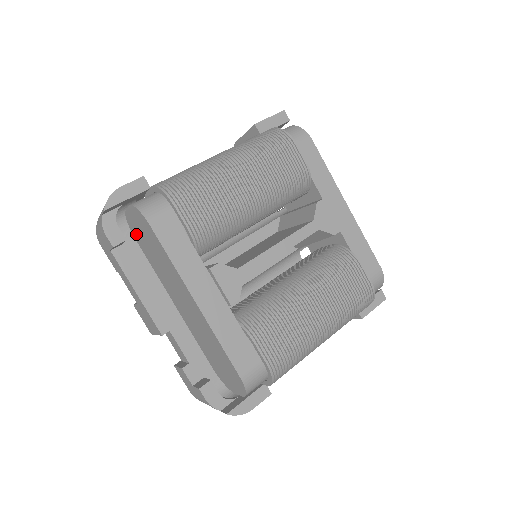
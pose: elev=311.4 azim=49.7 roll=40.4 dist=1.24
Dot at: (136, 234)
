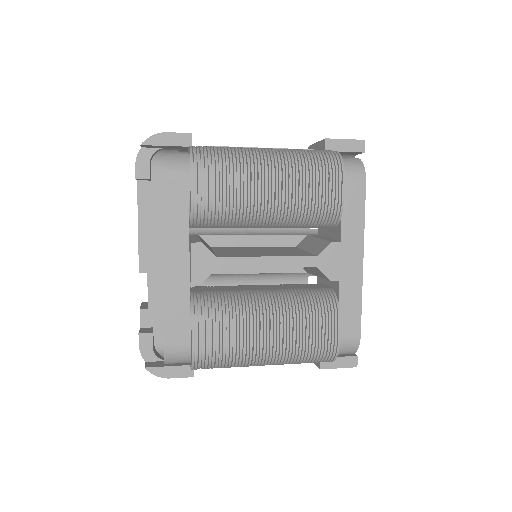
Dot at: occluded
